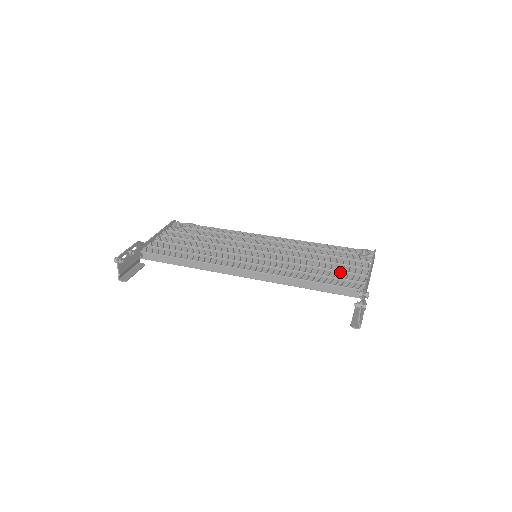
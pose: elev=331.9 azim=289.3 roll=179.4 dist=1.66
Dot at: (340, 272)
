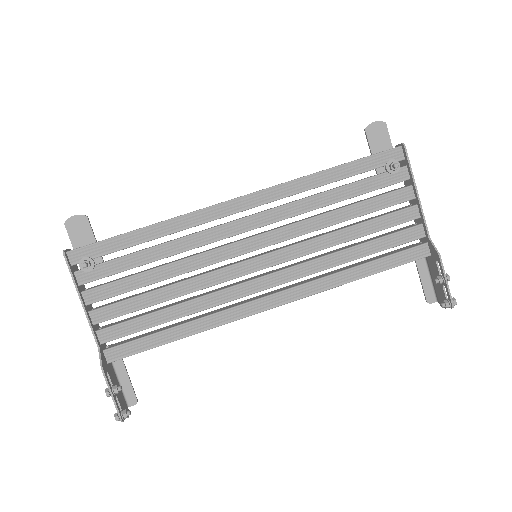
Dot at: occluded
